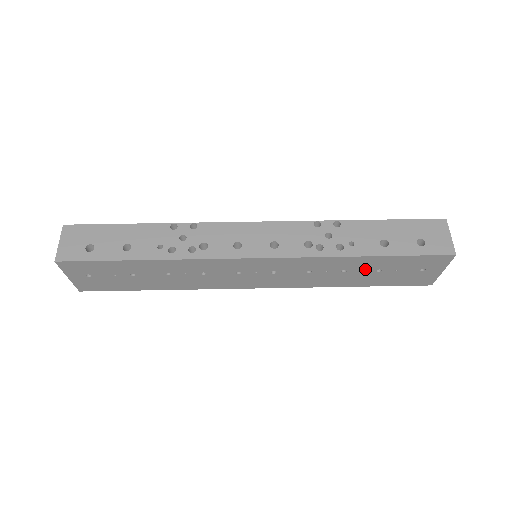
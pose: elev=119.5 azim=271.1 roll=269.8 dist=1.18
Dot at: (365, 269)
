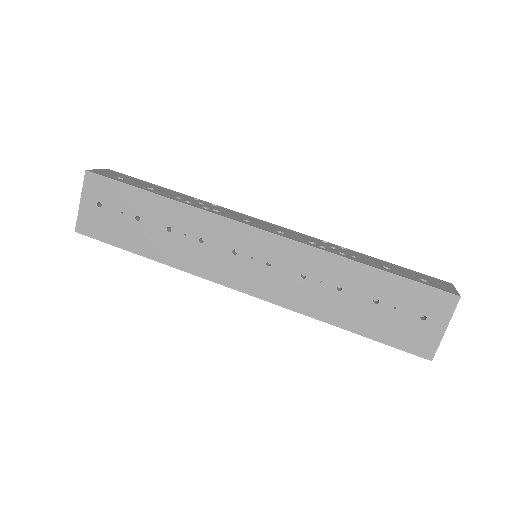
Dot at: (362, 293)
